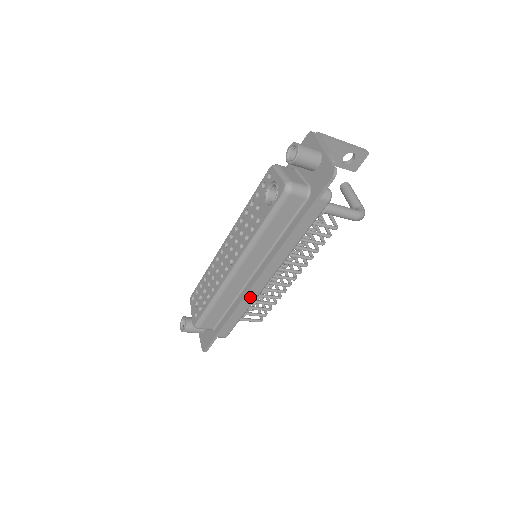
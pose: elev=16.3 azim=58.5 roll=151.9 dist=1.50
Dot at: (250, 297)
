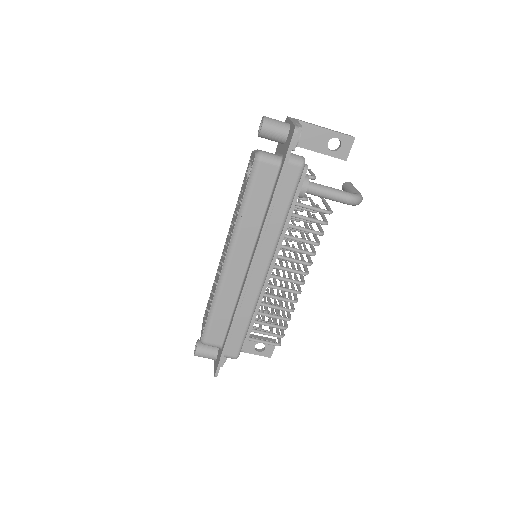
Dot at: (250, 297)
